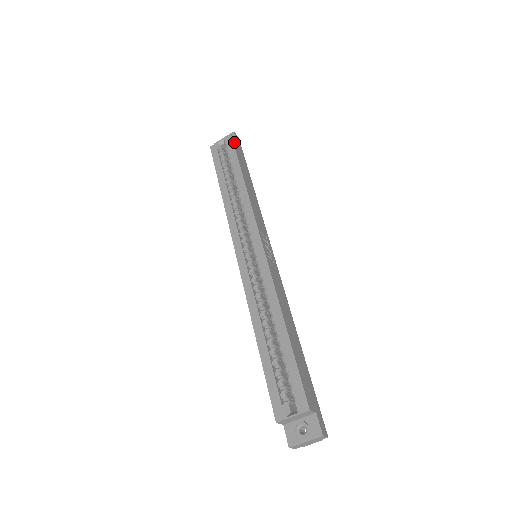
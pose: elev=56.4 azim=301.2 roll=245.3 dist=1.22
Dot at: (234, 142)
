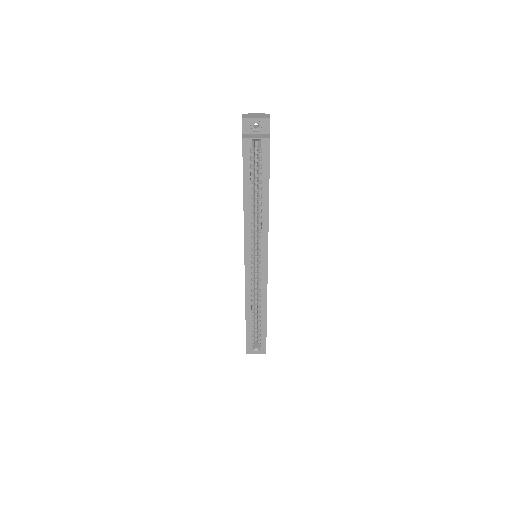
Dot at: occluded
